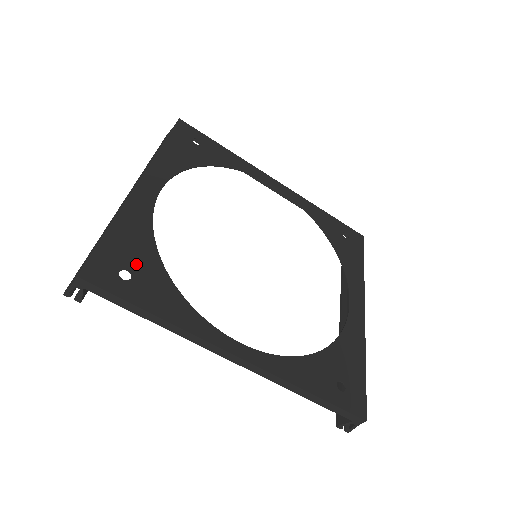
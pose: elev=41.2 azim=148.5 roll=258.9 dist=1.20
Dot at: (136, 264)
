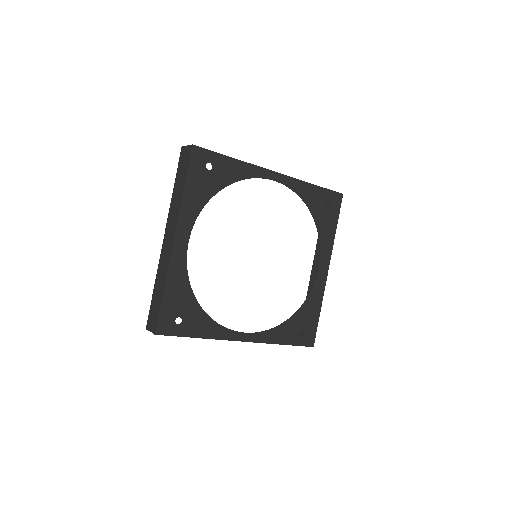
Dot at: (183, 311)
